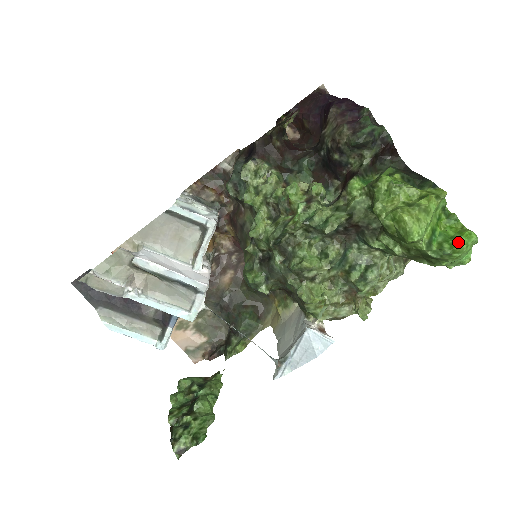
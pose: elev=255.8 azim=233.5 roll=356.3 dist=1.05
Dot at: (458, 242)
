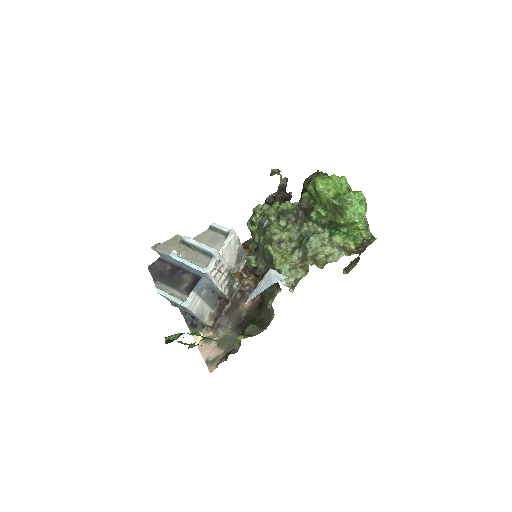
Dot at: (349, 192)
